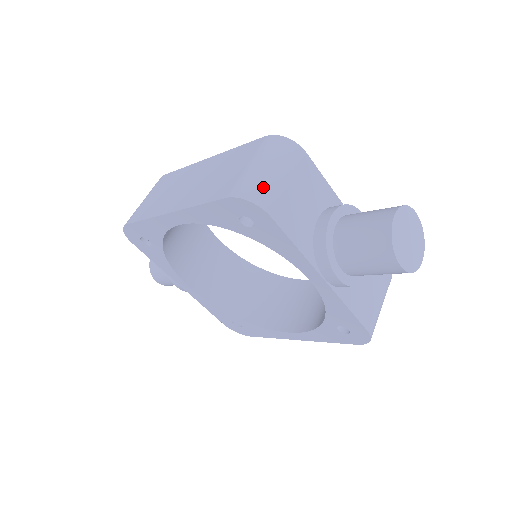
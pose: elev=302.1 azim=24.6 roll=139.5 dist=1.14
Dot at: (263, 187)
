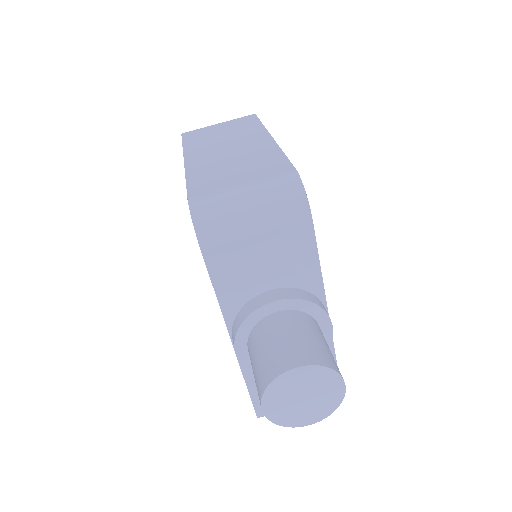
Dot at: (221, 220)
